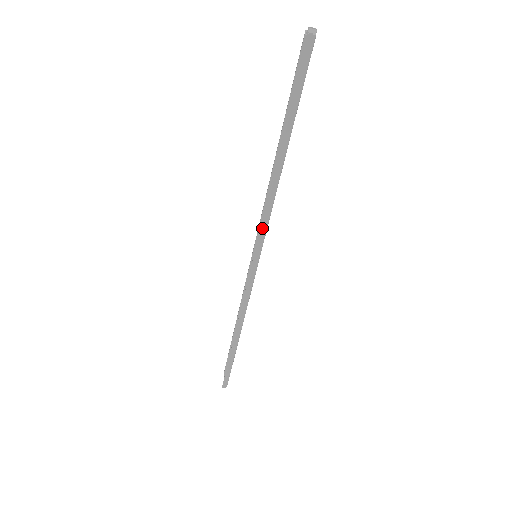
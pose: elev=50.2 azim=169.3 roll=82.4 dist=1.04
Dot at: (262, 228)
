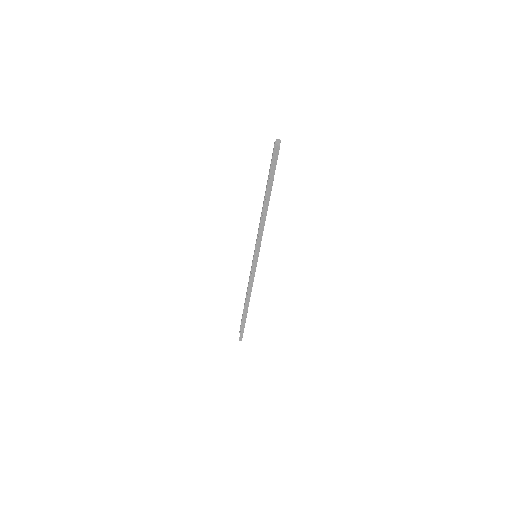
Dot at: (259, 240)
